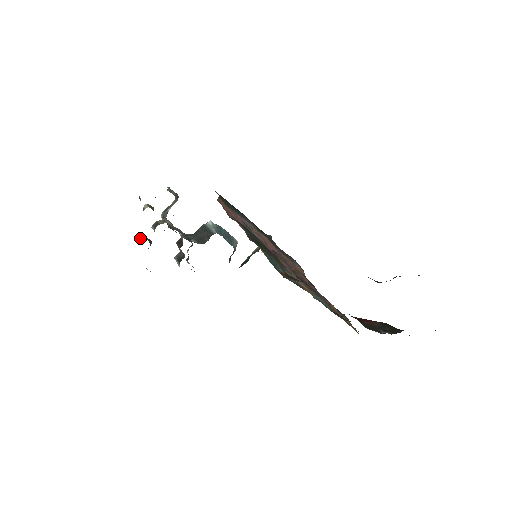
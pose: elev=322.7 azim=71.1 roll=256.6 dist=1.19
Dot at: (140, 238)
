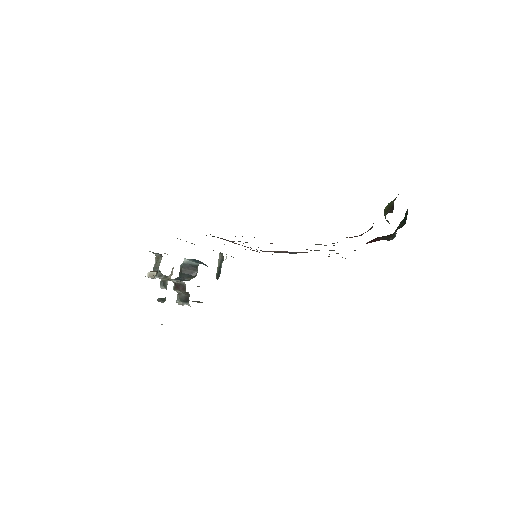
Dot at: occluded
